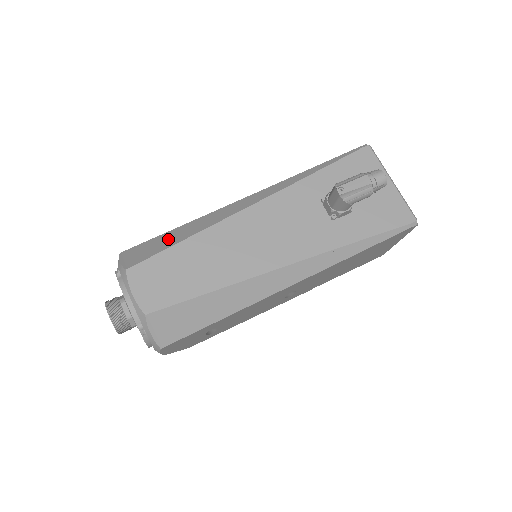
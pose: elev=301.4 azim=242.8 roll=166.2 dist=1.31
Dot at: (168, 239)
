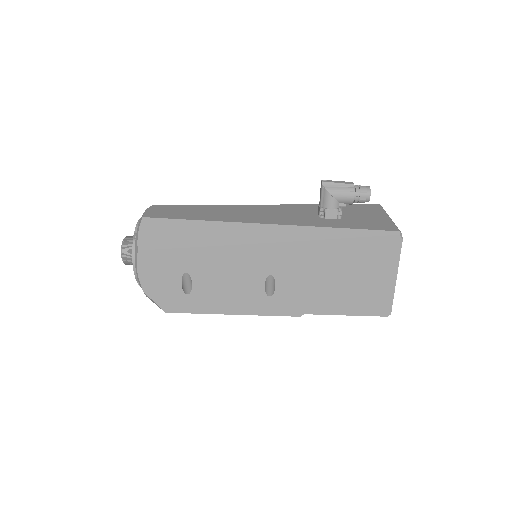
Dot at: occluded
